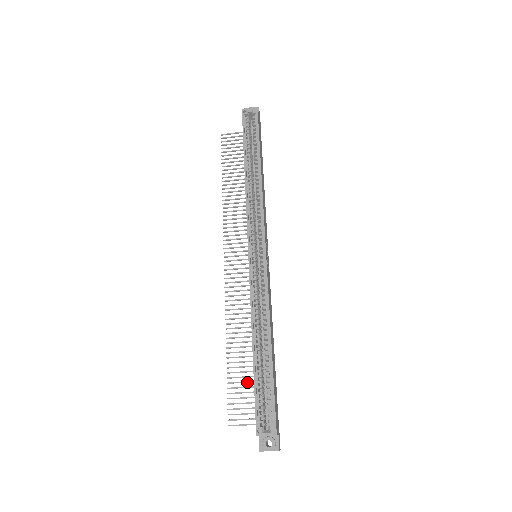
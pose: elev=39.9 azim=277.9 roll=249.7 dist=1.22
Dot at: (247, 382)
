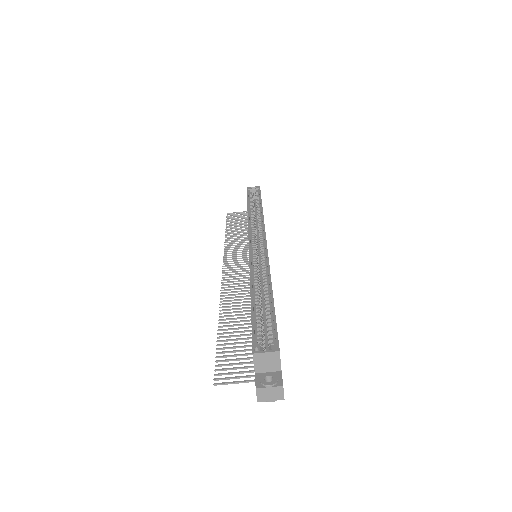
Dot at: (241, 346)
